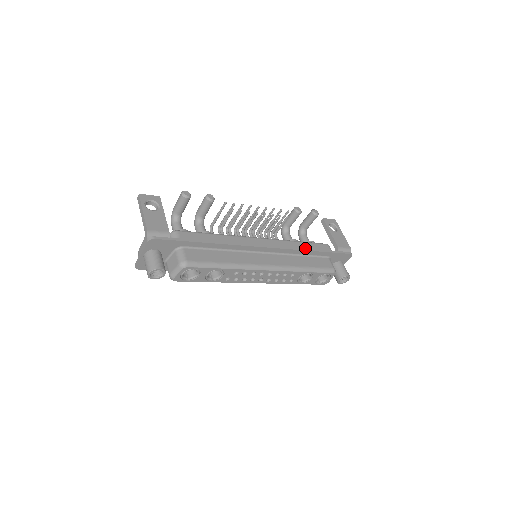
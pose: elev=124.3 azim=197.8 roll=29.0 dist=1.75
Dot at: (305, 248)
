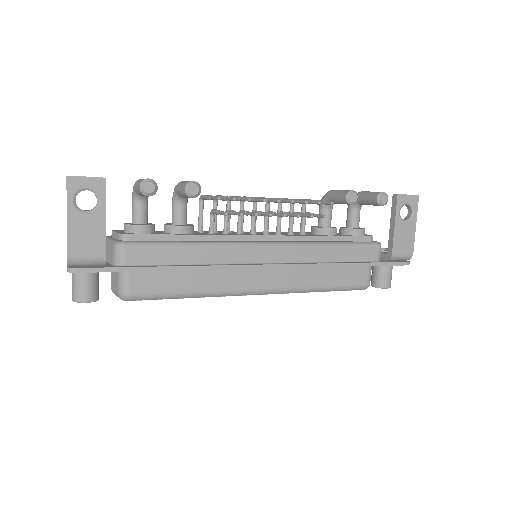
Dot at: (333, 262)
